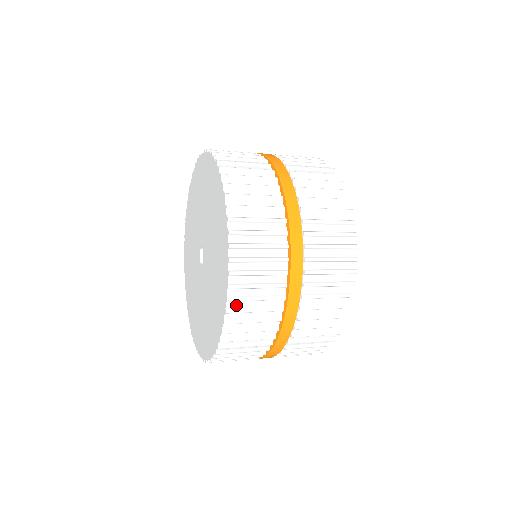
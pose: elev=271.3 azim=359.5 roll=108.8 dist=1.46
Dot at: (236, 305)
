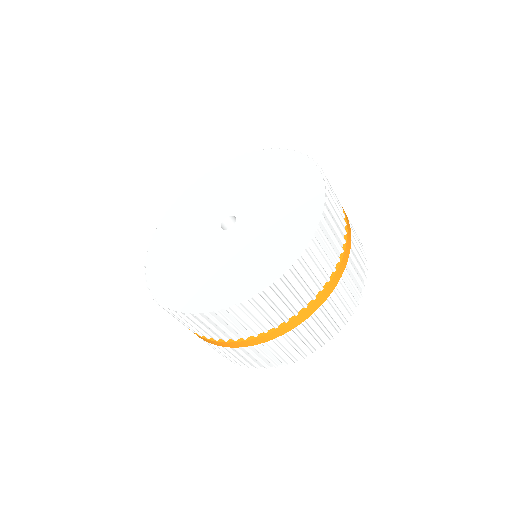
Dot at: (306, 258)
